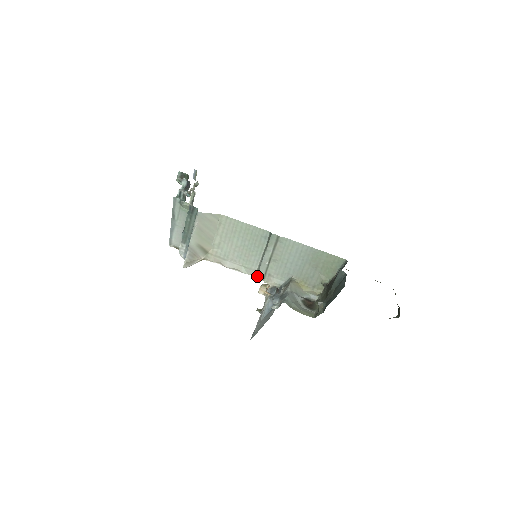
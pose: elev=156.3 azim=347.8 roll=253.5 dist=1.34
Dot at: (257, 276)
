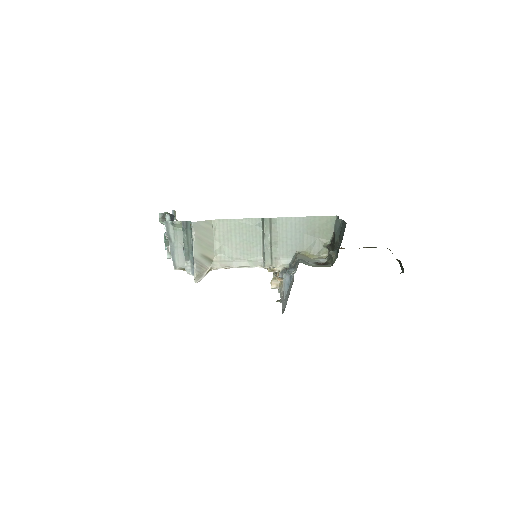
Dot at: (265, 264)
